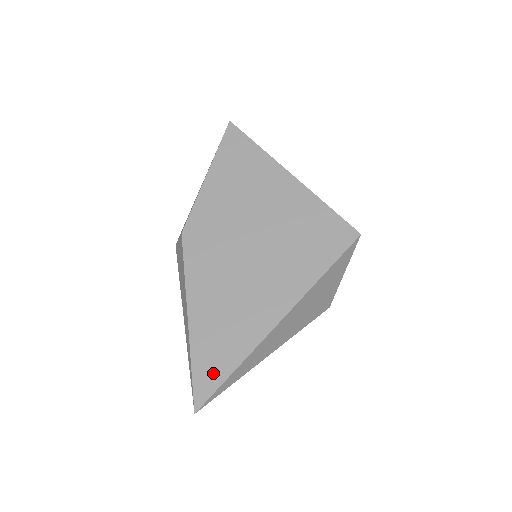
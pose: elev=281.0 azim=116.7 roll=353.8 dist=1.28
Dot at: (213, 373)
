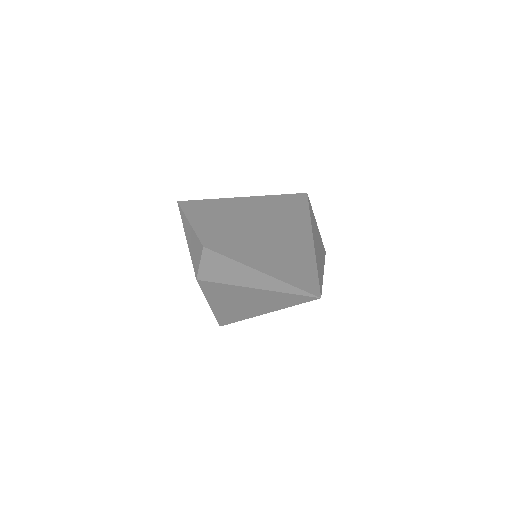
Dot at: (306, 277)
